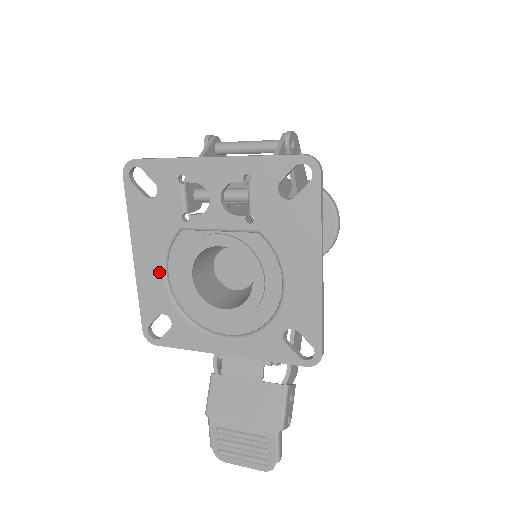
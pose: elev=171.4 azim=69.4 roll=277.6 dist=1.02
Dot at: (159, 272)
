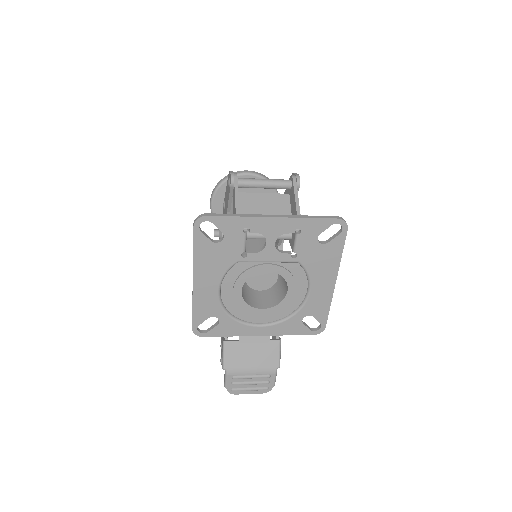
Dot at: (215, 290)
